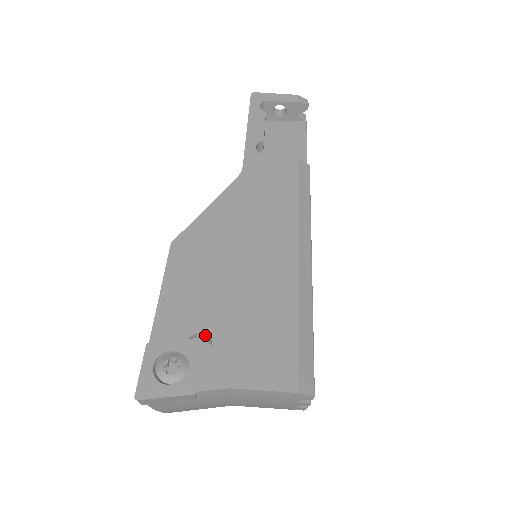
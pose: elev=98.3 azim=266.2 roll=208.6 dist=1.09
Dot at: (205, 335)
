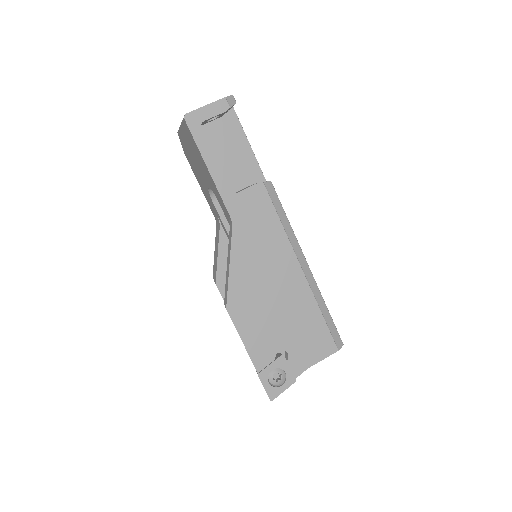
Dot at: (280, 350)
